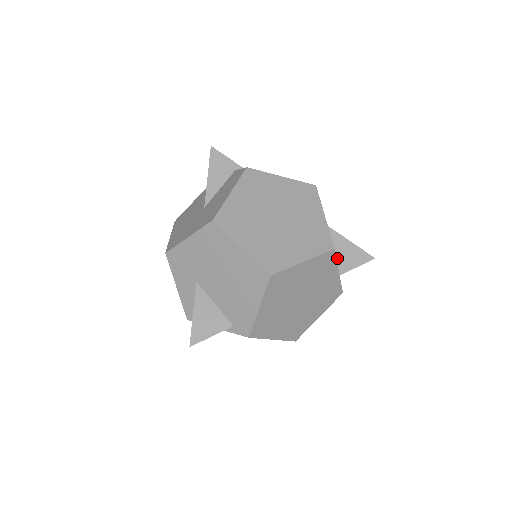
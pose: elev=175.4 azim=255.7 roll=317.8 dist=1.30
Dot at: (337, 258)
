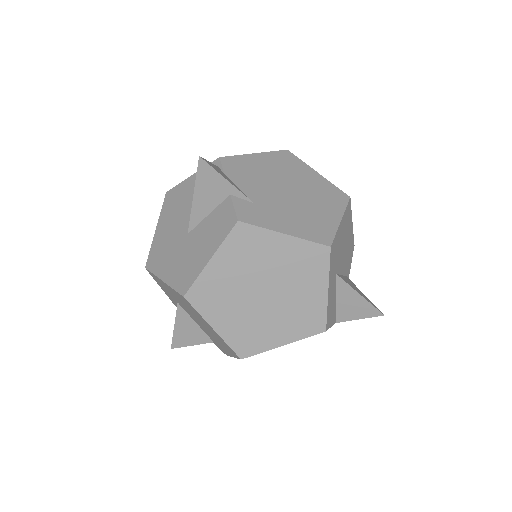
Dot at: (338, 308)
